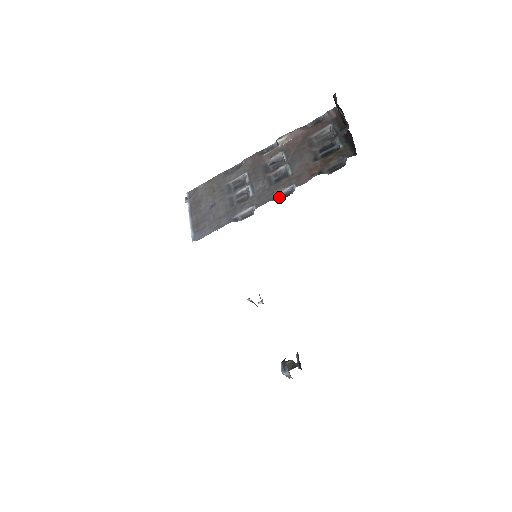
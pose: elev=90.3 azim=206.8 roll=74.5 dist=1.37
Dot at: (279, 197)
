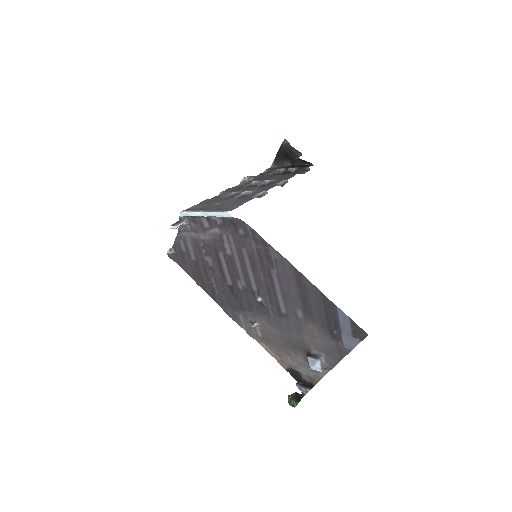
Dot at: occluded
